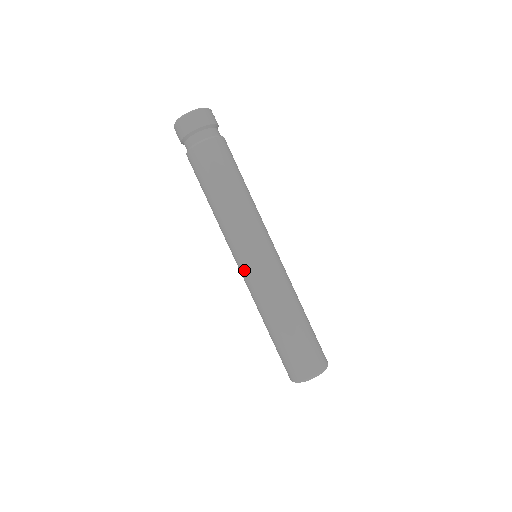
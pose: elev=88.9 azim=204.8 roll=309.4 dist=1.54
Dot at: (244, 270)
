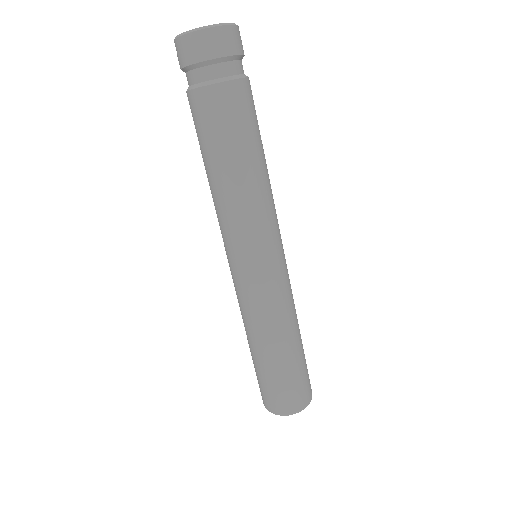
Dot at: (263, 275)
